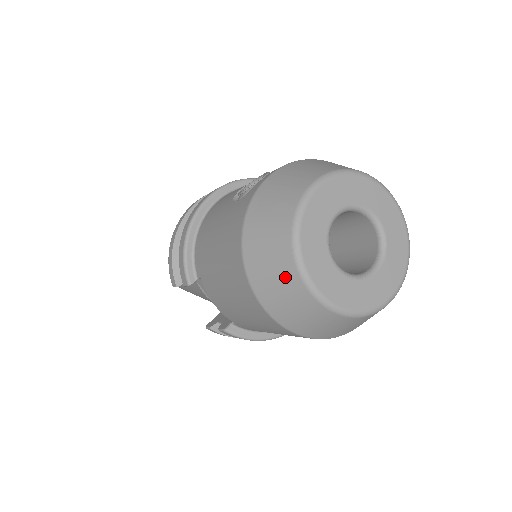
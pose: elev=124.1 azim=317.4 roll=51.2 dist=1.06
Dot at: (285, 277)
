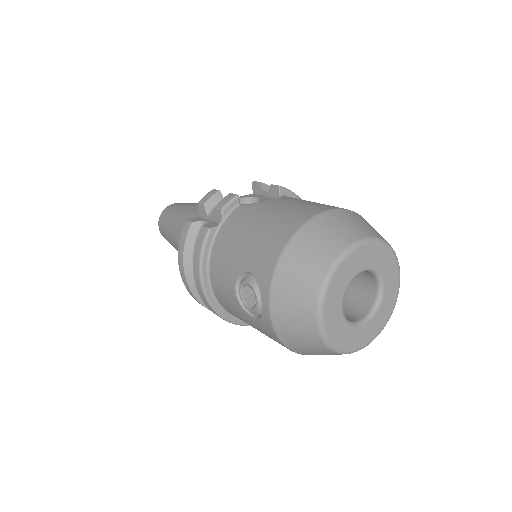
Dot at: occluded
